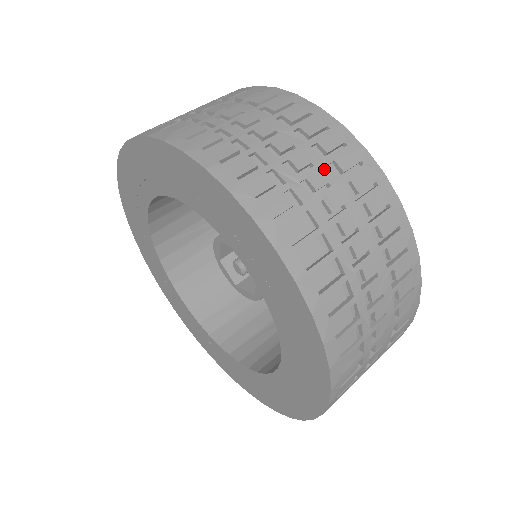
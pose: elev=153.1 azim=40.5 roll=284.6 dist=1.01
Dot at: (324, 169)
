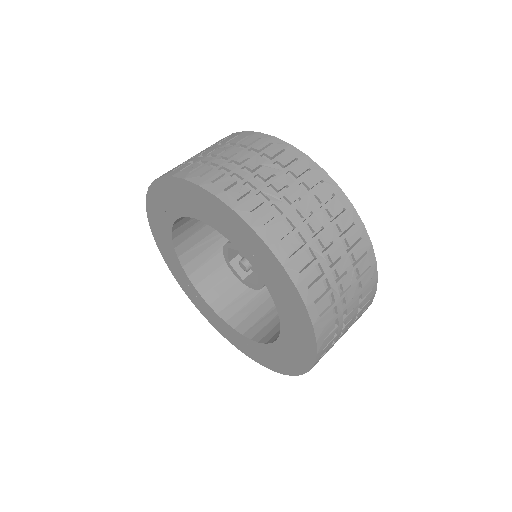
Dot at: (296, 188)
